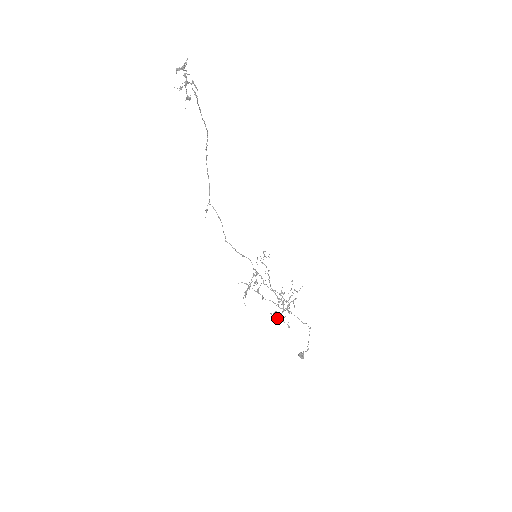
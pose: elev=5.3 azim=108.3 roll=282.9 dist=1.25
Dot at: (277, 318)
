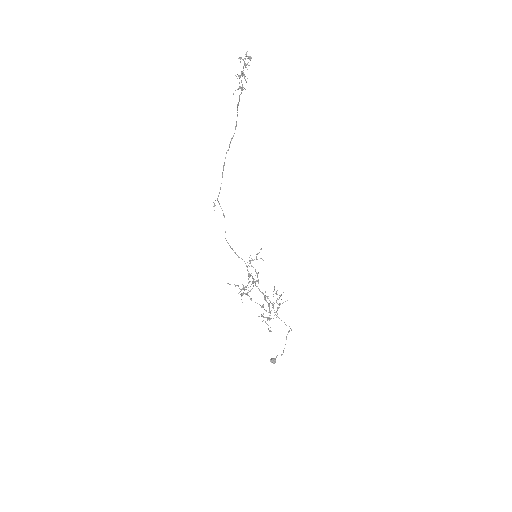
Dot at: (268, 319)
